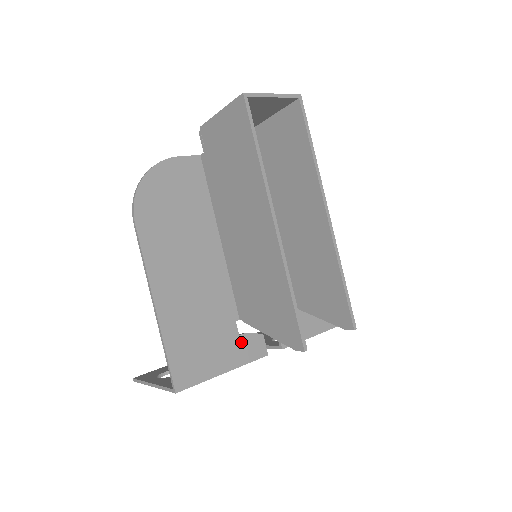
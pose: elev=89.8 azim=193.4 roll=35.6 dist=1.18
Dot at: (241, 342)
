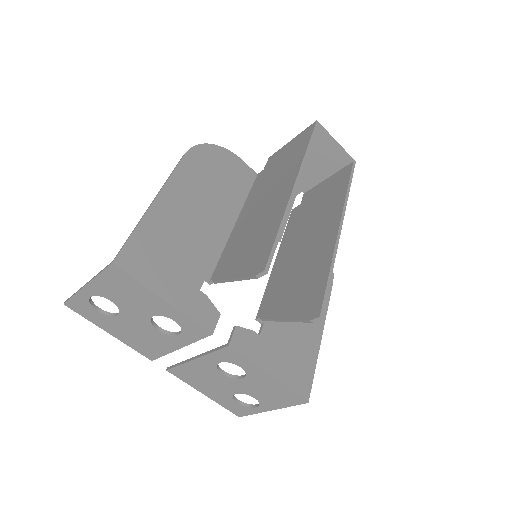
Dot at: (197, 297)
